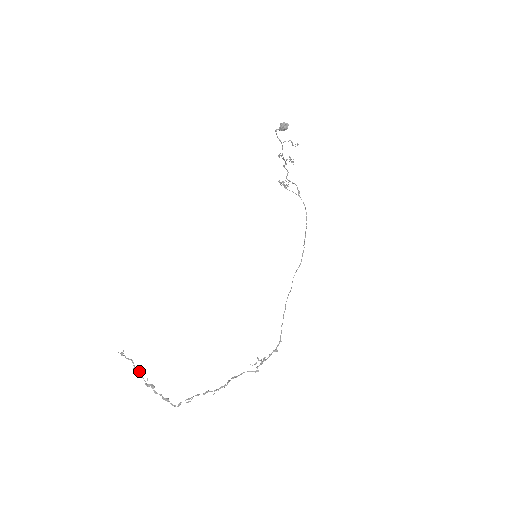
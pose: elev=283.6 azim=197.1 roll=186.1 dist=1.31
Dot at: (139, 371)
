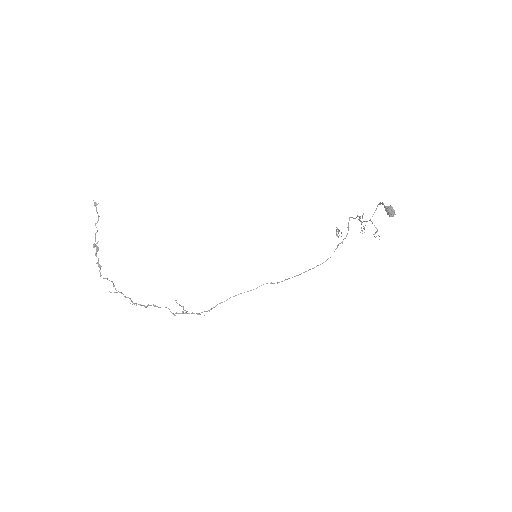
Dot at: (97, 230)
